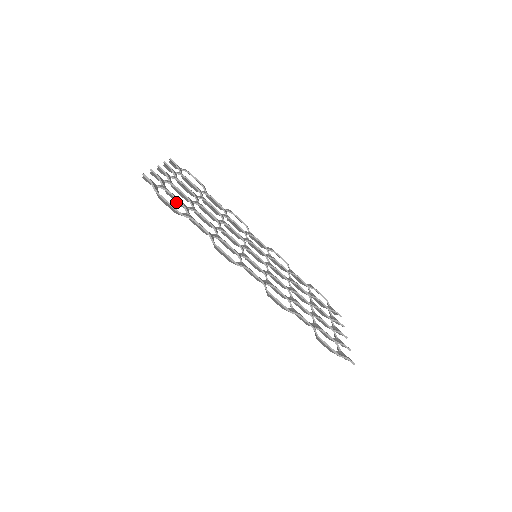
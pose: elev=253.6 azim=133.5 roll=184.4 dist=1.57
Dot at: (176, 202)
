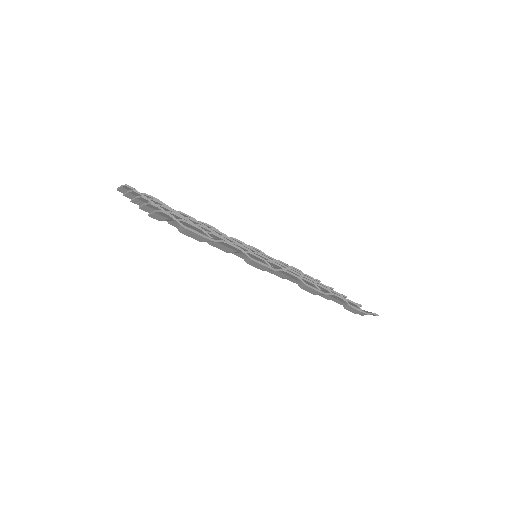
Dot at: occluded
